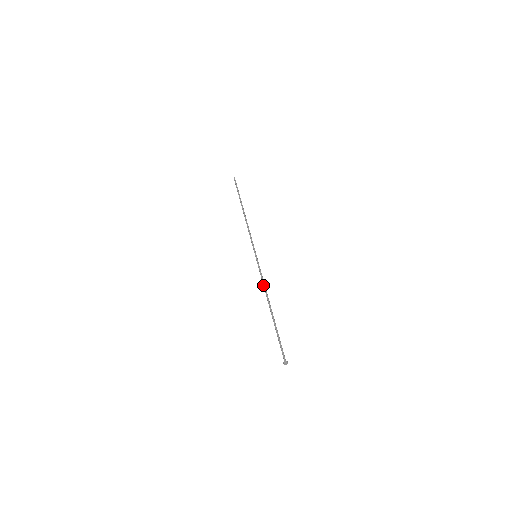
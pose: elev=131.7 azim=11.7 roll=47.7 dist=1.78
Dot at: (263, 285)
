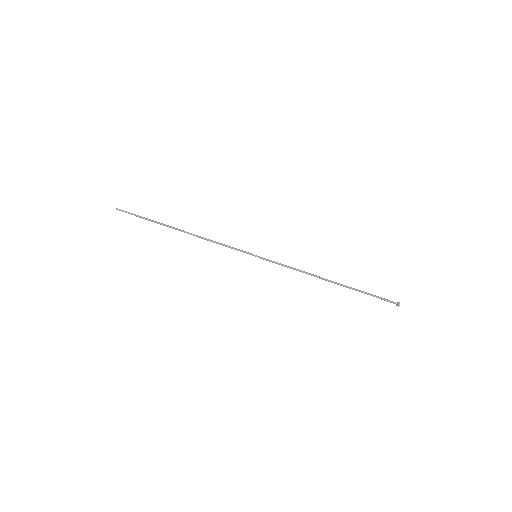
Dot at: occluded
